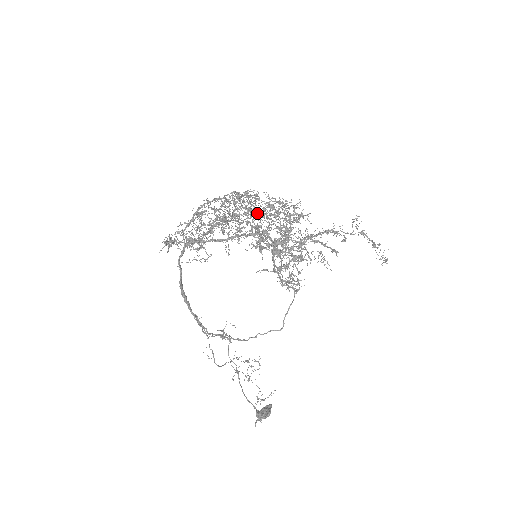
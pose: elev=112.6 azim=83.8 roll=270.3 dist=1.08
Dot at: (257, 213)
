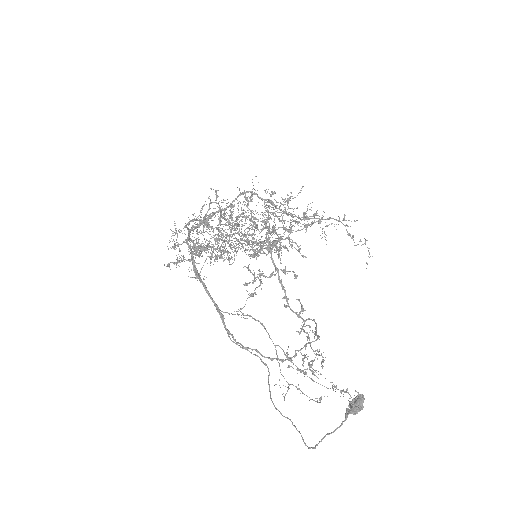
Dot at: (242, 212)
